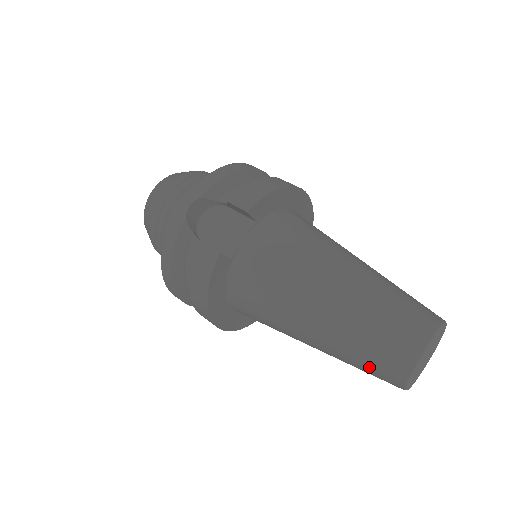
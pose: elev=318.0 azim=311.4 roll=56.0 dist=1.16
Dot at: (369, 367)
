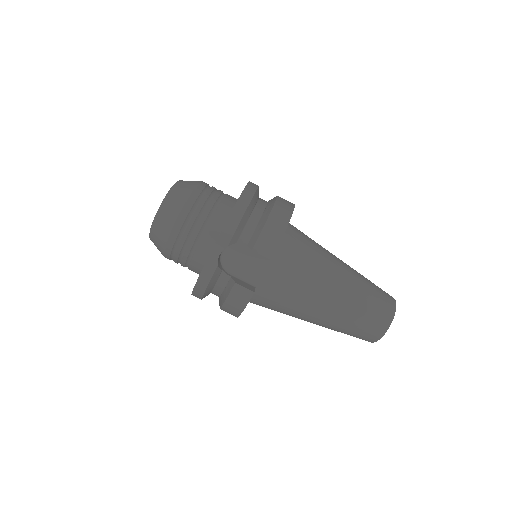
Dot at: occluded
